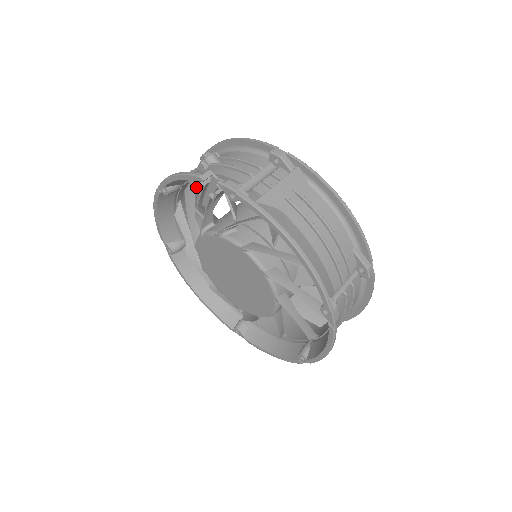
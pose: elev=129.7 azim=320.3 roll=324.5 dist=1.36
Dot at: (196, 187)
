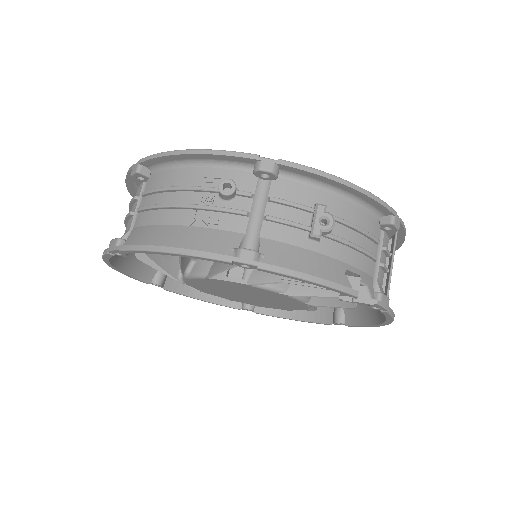
Dot at: occluded
